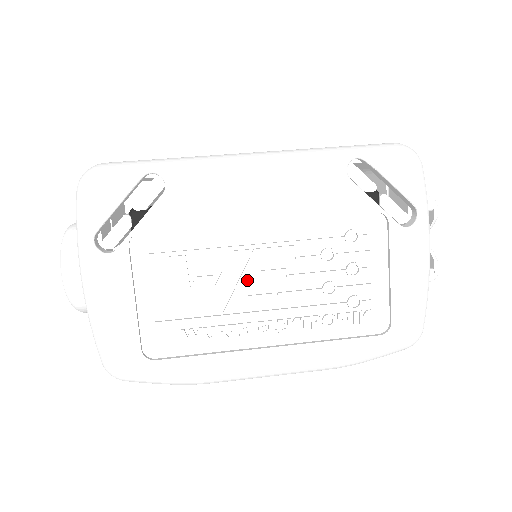
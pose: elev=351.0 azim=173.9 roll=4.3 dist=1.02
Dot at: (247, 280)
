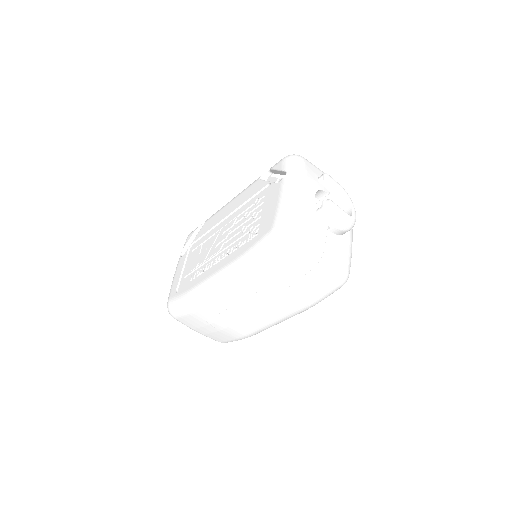
Dot at: (216, 242)
